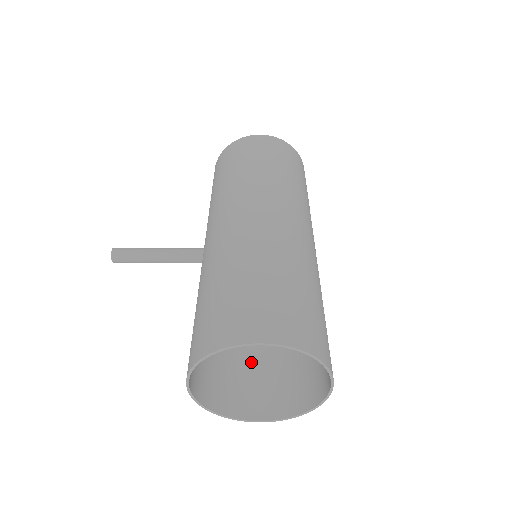
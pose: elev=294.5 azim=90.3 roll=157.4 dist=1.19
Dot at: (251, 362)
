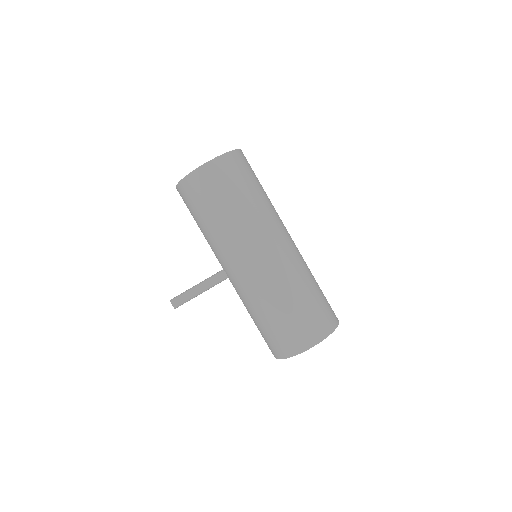
Dot at: occluded
